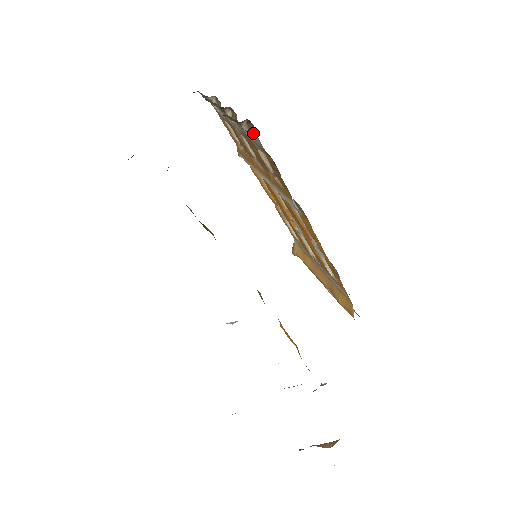
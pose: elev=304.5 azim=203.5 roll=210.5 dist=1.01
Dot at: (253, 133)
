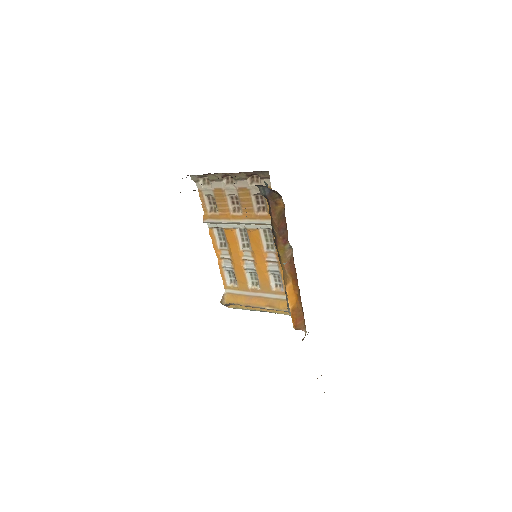
Dot at: (256, 182)
